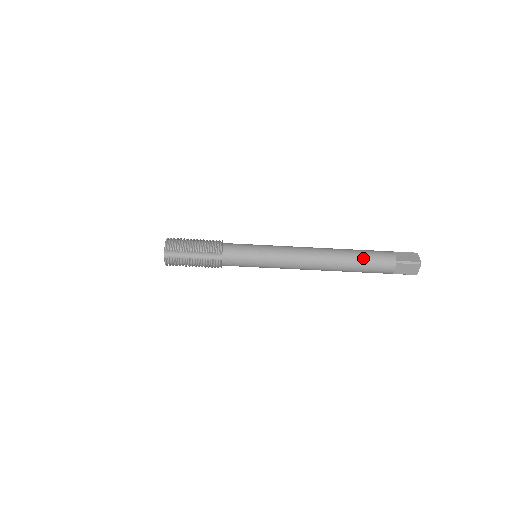
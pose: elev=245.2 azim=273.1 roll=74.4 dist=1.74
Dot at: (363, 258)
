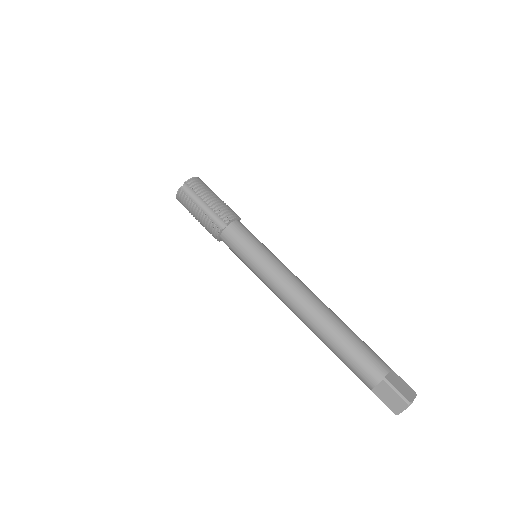
Dot at: (352, 343)
